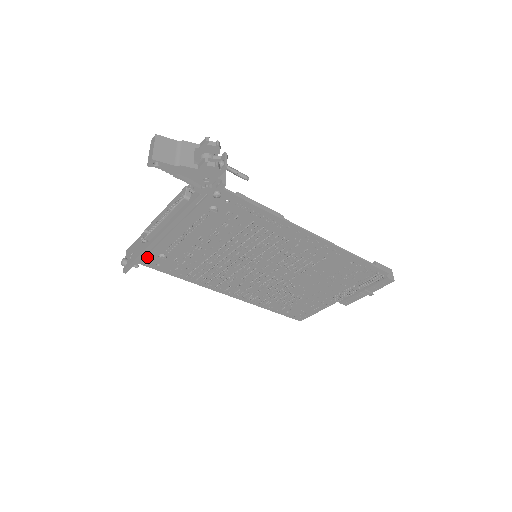
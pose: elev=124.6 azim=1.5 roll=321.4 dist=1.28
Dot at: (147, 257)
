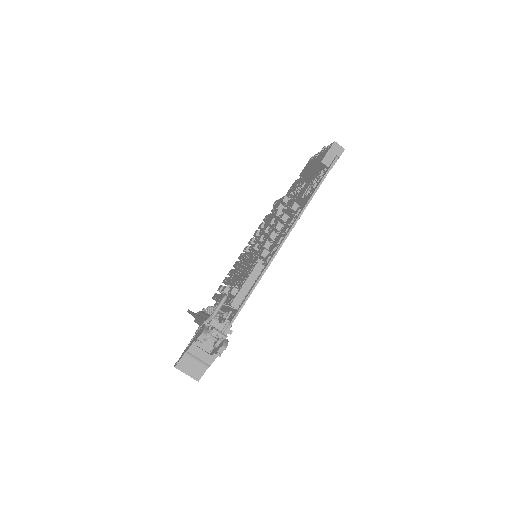
Dot at: occluded
